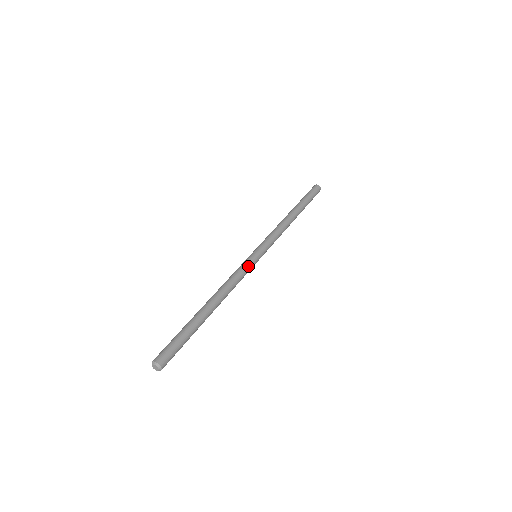
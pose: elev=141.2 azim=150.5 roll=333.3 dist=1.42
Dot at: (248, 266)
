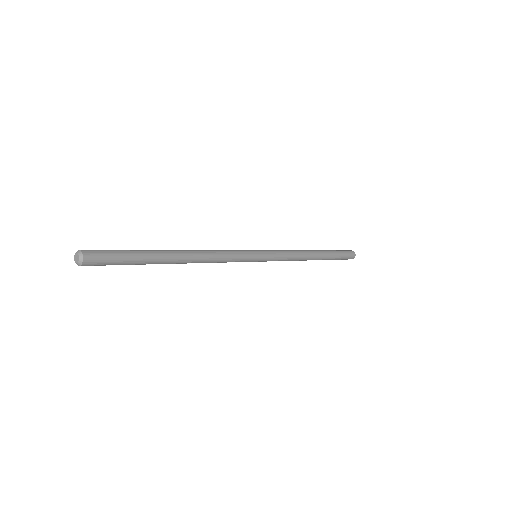
Dot at: (242, 254)
